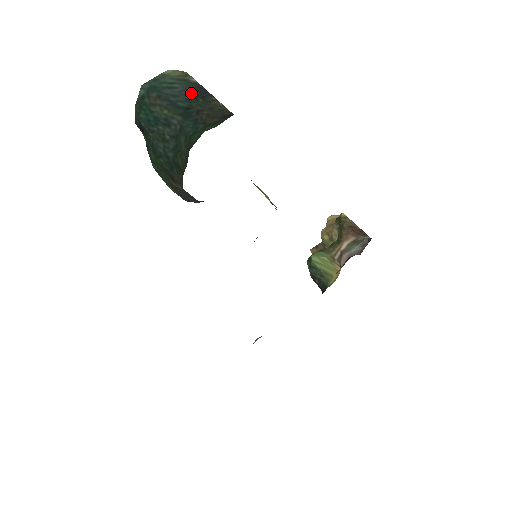
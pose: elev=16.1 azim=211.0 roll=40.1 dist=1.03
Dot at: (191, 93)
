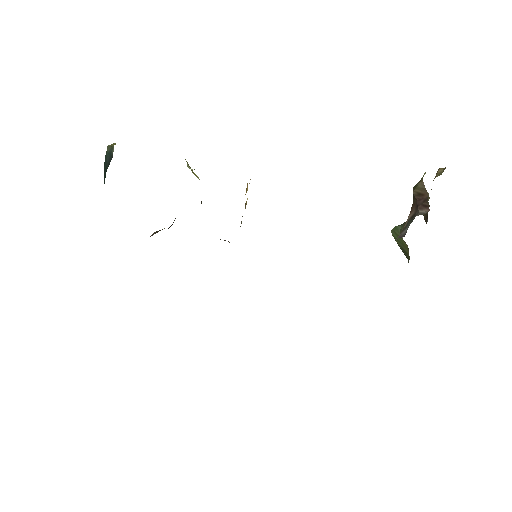
Dot at: (108, 165)
